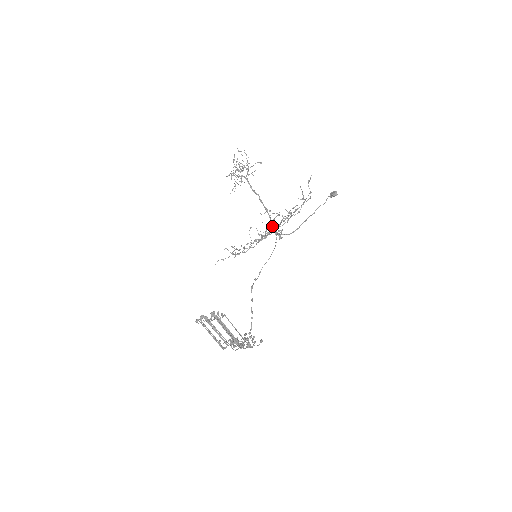
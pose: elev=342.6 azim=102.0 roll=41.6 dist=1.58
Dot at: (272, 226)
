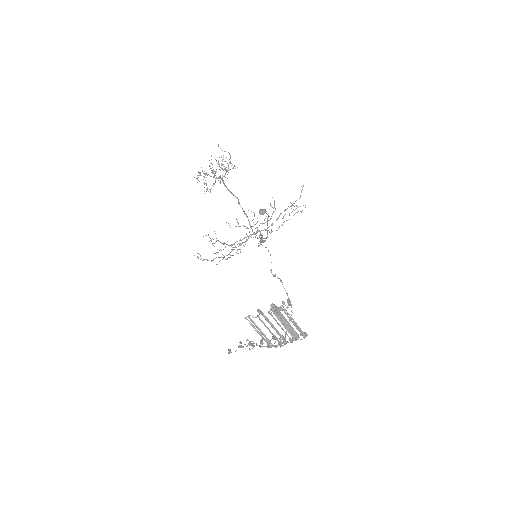
Dot at: (252, 230)
